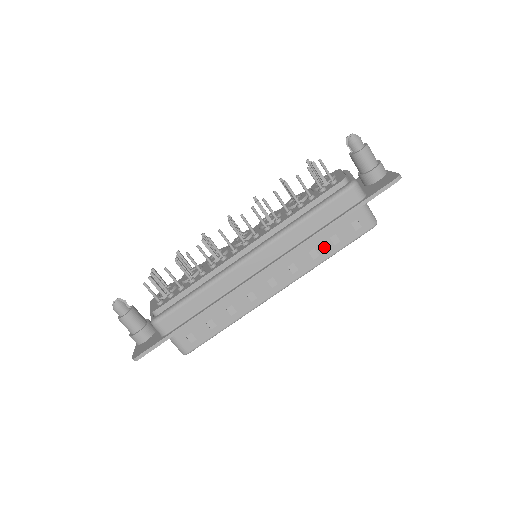
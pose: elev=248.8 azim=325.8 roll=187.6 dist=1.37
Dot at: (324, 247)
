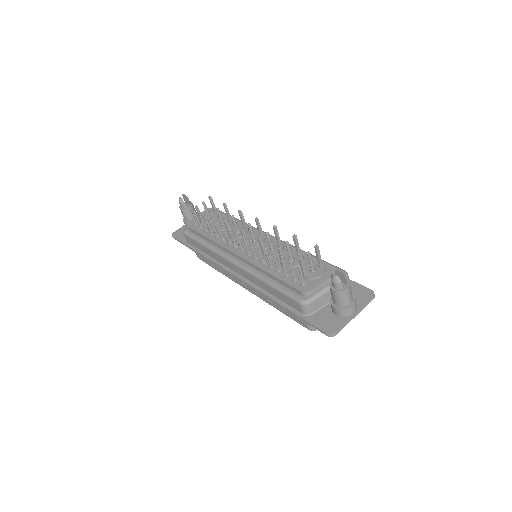
Dot at: occluded
